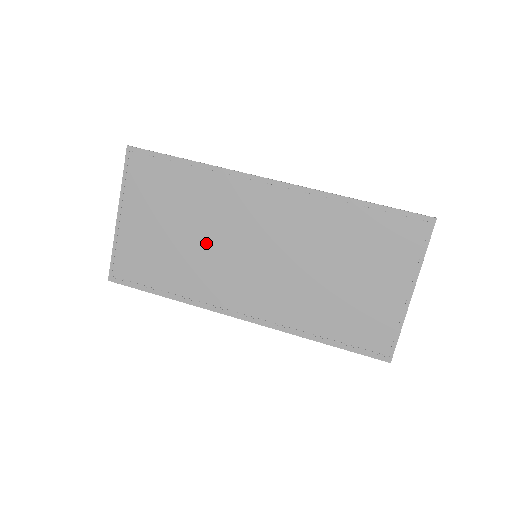
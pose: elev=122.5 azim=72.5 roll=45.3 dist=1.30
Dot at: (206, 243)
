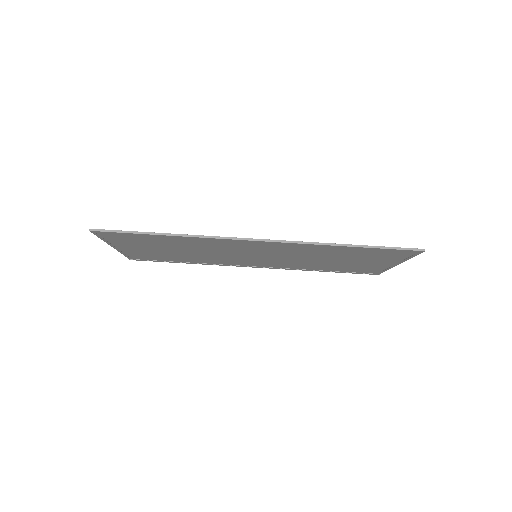
Dot at: (207, 254)
